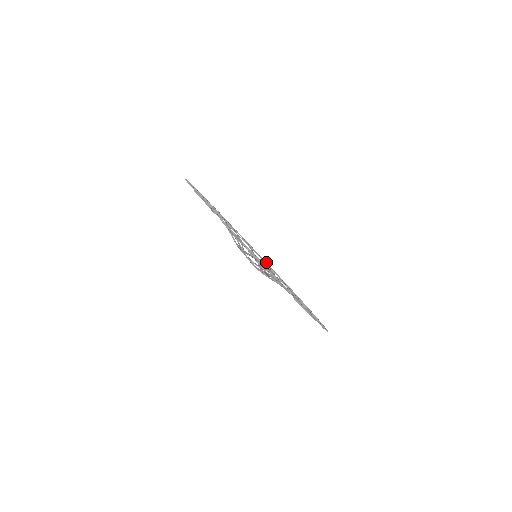
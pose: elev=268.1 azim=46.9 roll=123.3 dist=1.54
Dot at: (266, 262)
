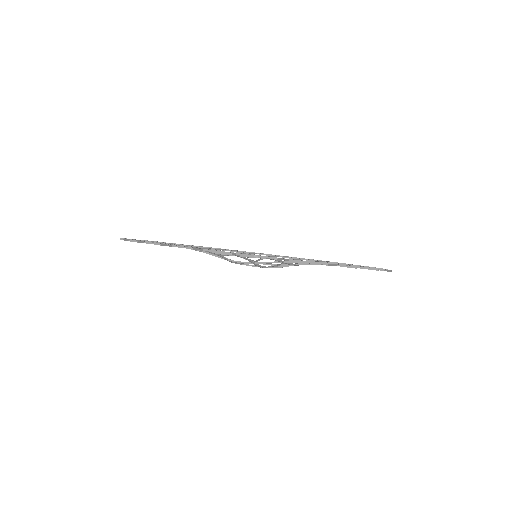
Dot at: occluded
